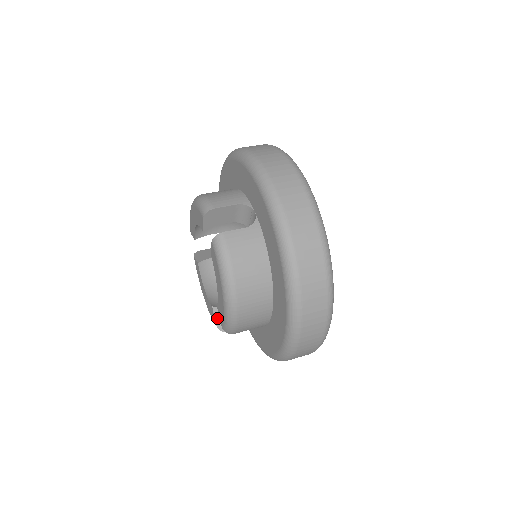
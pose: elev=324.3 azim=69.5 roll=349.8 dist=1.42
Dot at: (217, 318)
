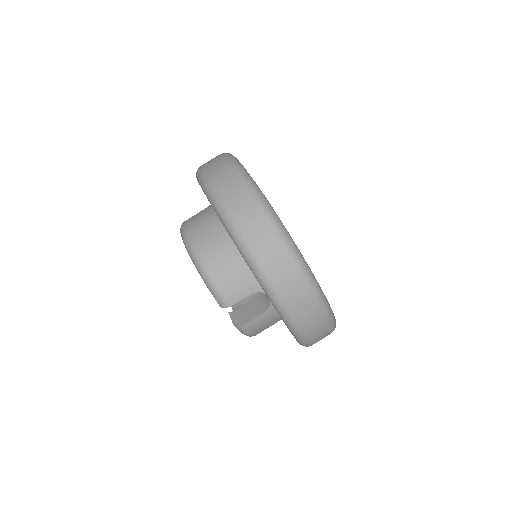
Dot at: occluded
